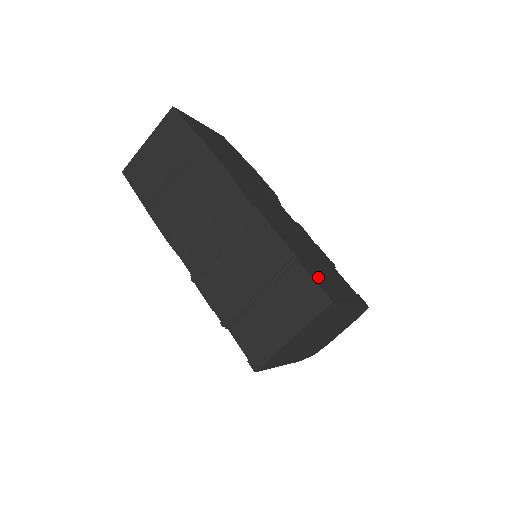
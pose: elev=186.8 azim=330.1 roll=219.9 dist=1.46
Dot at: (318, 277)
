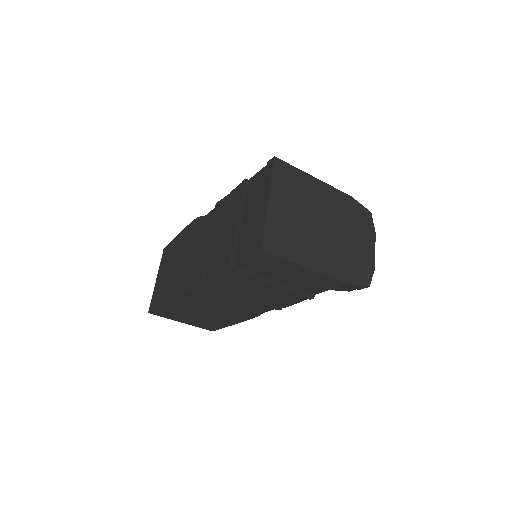
Dot at: occluded
